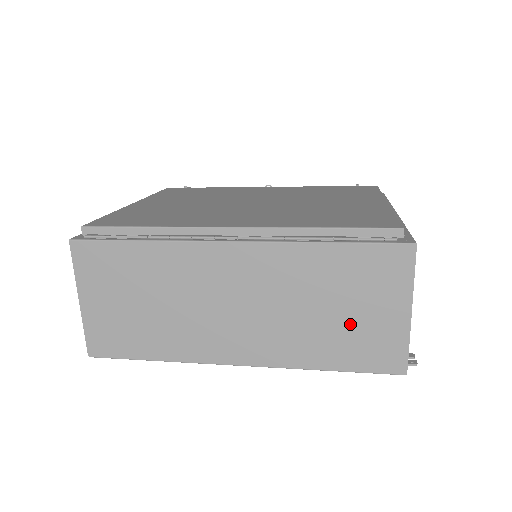
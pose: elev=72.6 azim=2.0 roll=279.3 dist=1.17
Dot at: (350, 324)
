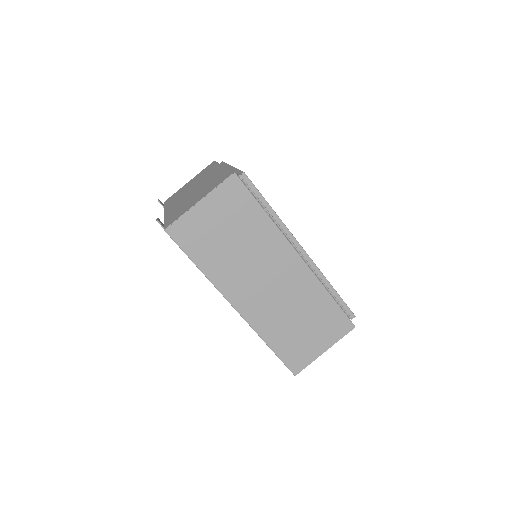
Dot at: (301, 335)
